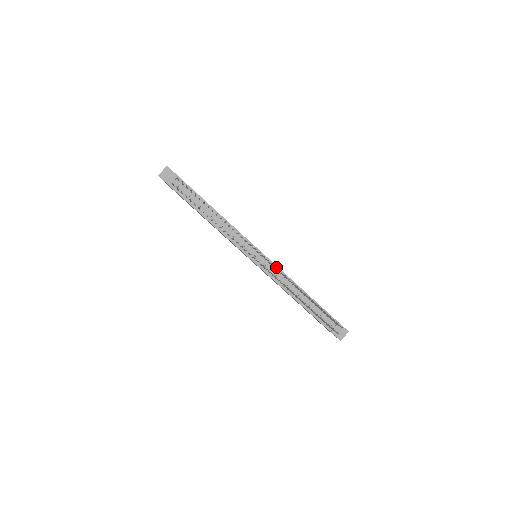
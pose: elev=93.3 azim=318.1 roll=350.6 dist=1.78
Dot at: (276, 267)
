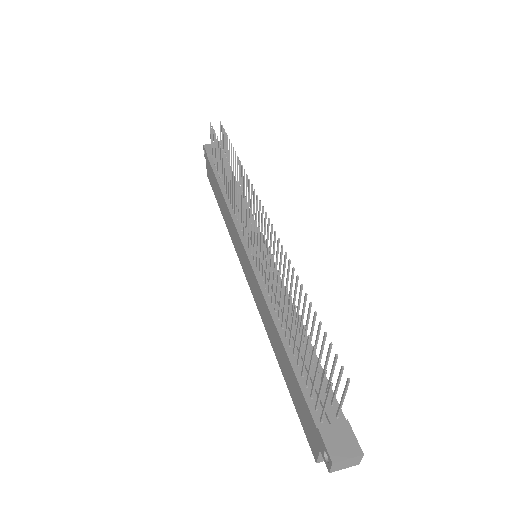
Dot at: (275, 238)
